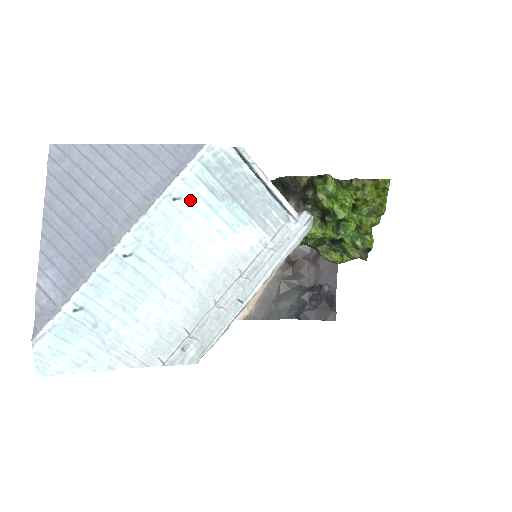
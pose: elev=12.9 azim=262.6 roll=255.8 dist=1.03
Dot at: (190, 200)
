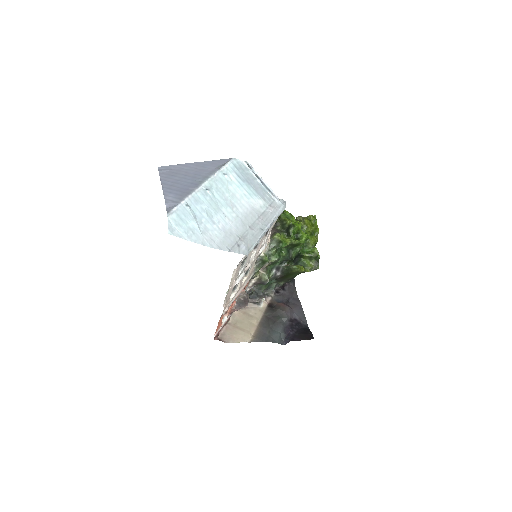
Dot at: (230, 177)
